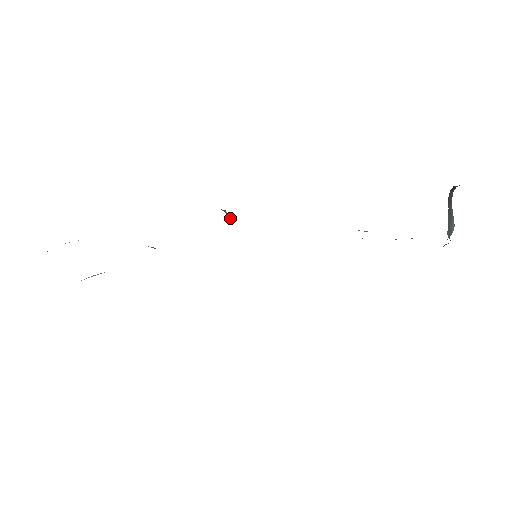
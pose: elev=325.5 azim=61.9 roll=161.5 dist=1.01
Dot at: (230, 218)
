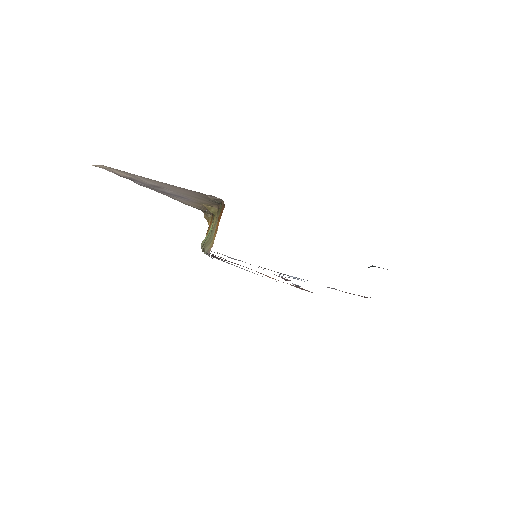
Dot at: (209, 224)
